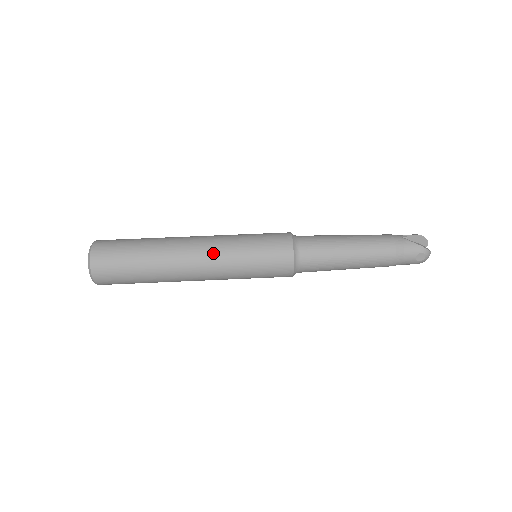
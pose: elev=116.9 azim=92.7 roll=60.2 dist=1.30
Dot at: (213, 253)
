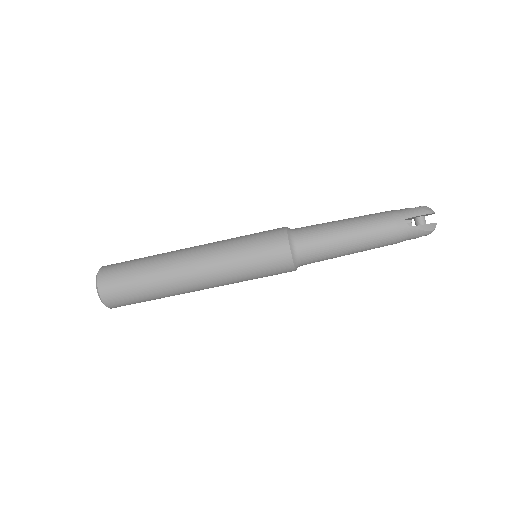
Dot at: (216, 280)
